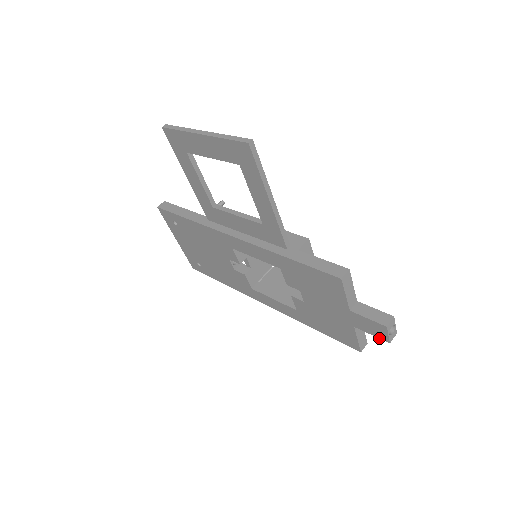
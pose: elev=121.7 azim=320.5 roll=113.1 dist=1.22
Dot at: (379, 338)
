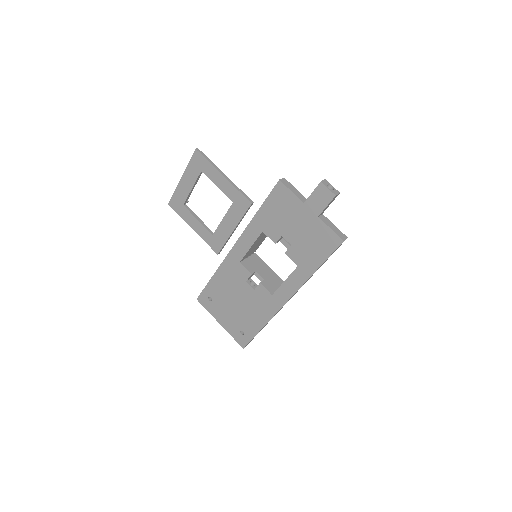
Dot at: (330, 202)
